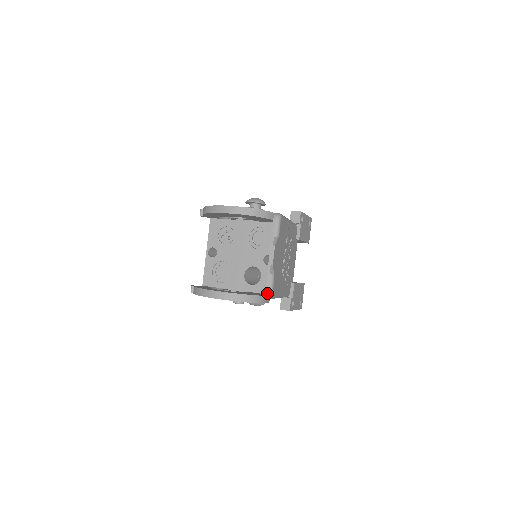
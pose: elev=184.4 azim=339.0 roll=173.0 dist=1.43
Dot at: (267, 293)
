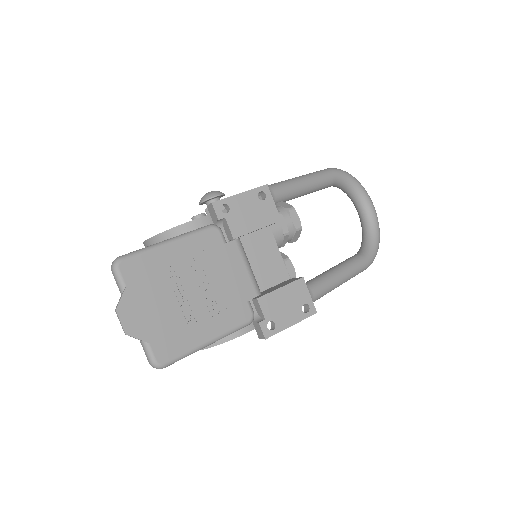
Dot at: (151, 365)
